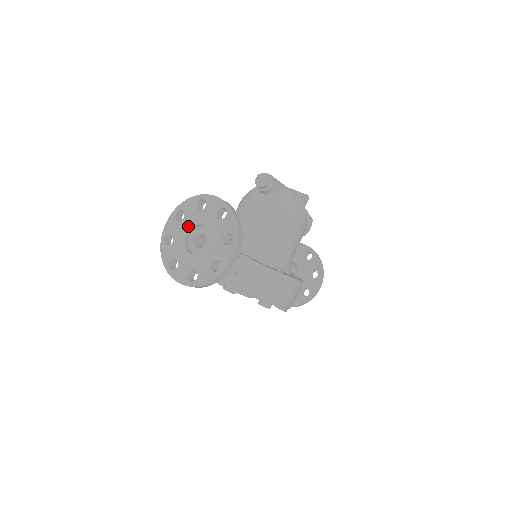
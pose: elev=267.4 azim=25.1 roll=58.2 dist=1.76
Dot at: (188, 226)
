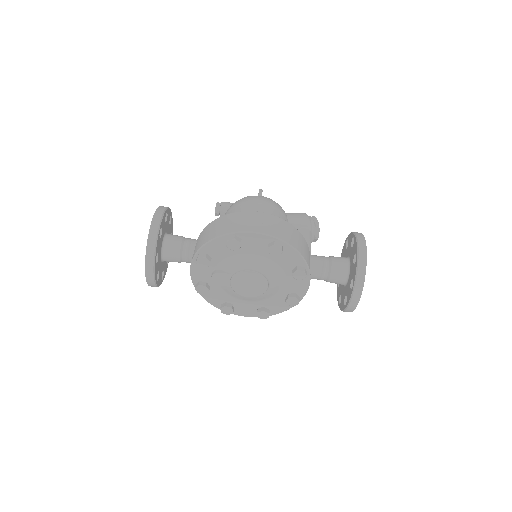
Dot at: occluded
